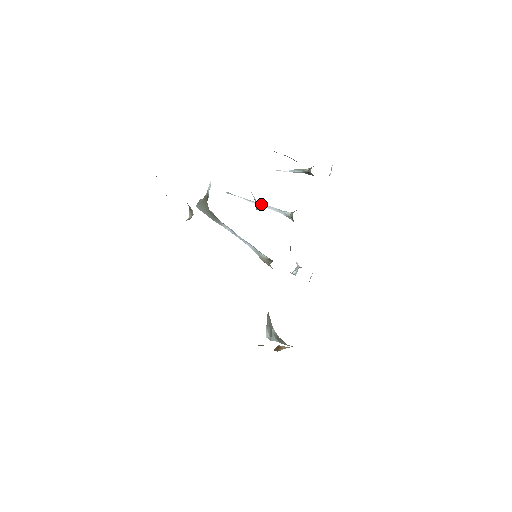
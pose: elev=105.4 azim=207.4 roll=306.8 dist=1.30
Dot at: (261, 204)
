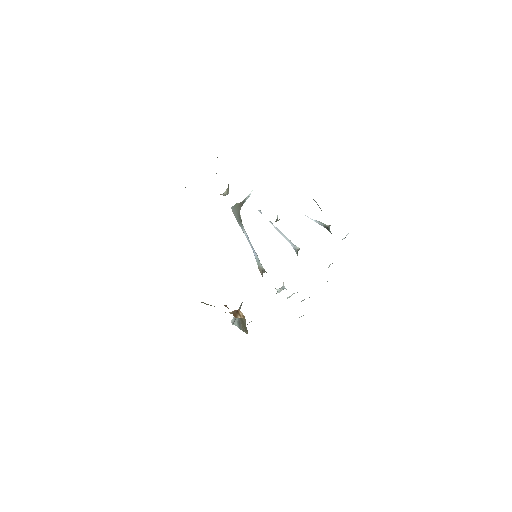
Dot at: (280, 231)
